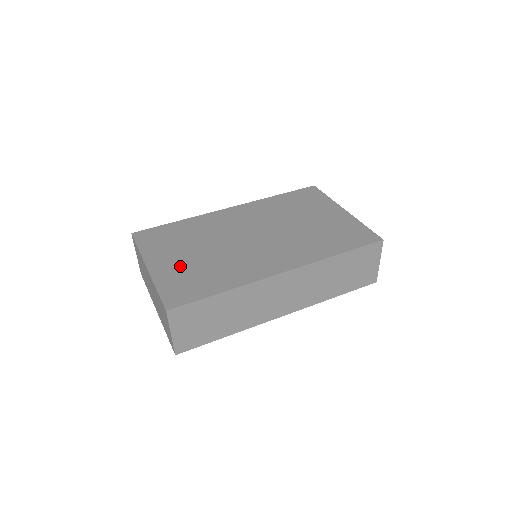
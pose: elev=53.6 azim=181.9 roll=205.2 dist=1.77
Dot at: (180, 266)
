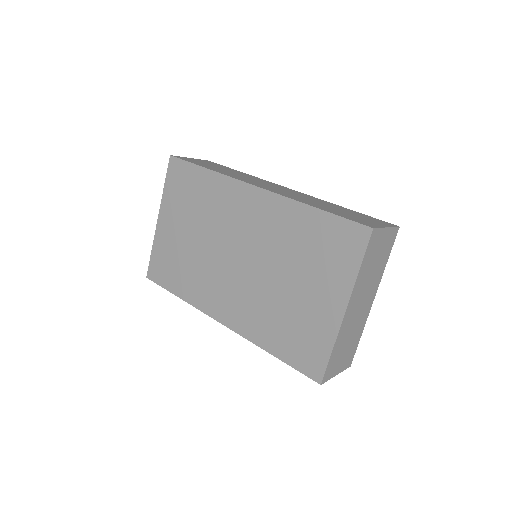
Dot at: (173, 240)
